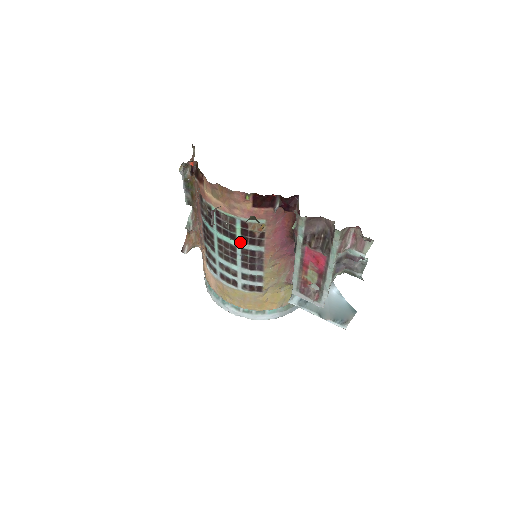
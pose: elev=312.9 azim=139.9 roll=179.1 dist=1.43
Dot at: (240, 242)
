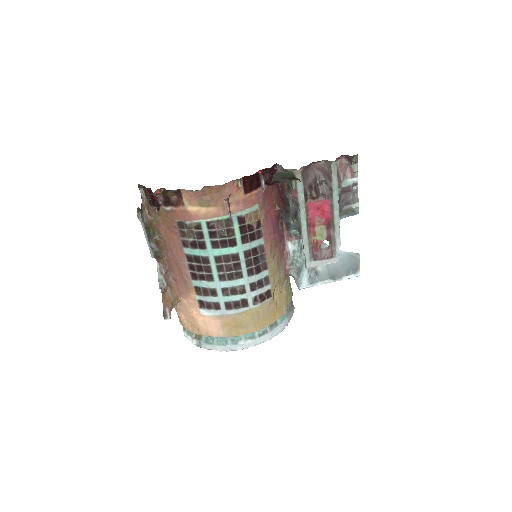
Dot at: (241, 245)
